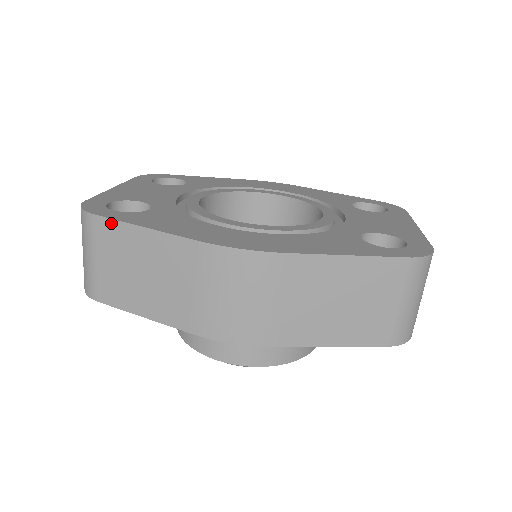
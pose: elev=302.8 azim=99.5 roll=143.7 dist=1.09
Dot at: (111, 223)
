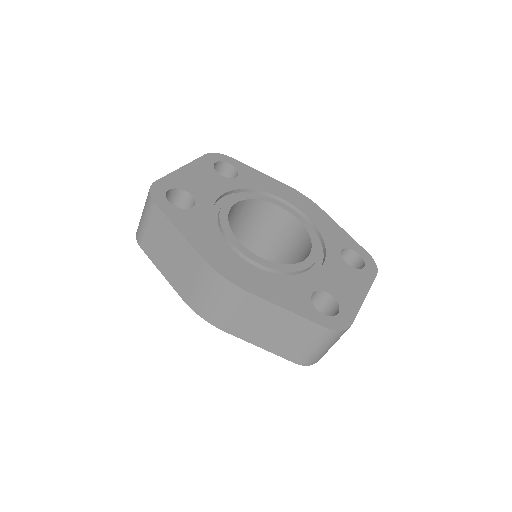
Dot at: (161, 214)
